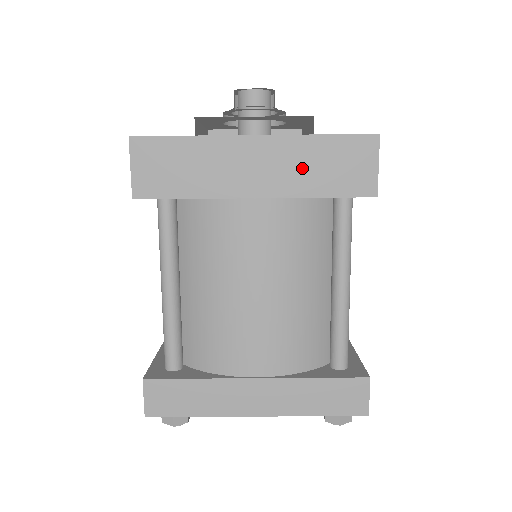
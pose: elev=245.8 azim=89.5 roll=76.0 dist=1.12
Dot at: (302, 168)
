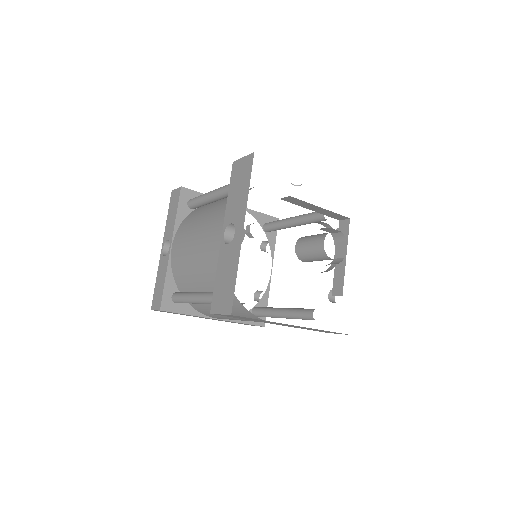
Dot at: occluded
